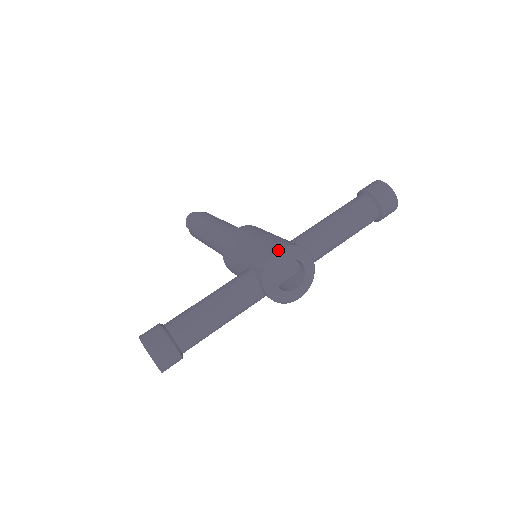
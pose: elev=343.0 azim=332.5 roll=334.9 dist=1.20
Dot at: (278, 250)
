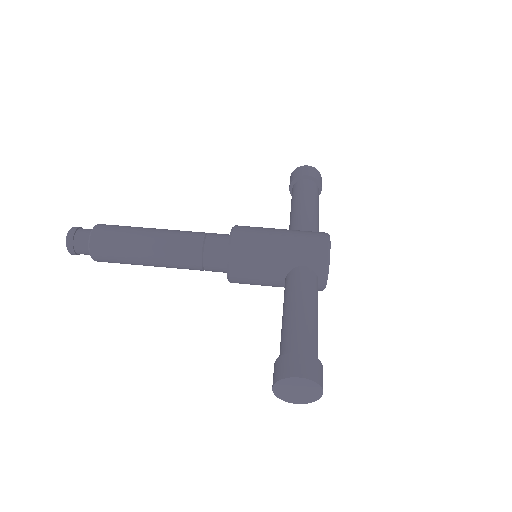
Dot at: (328, 240)
